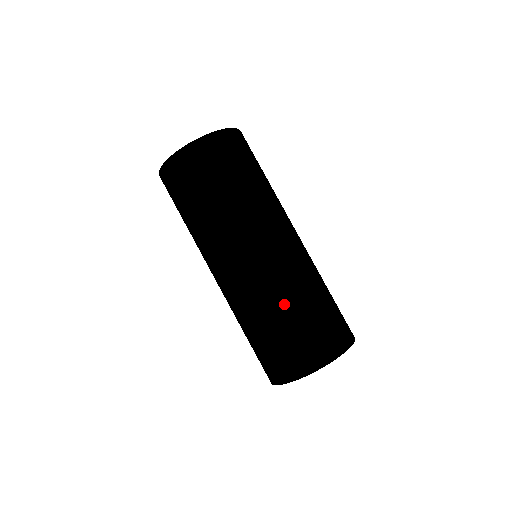
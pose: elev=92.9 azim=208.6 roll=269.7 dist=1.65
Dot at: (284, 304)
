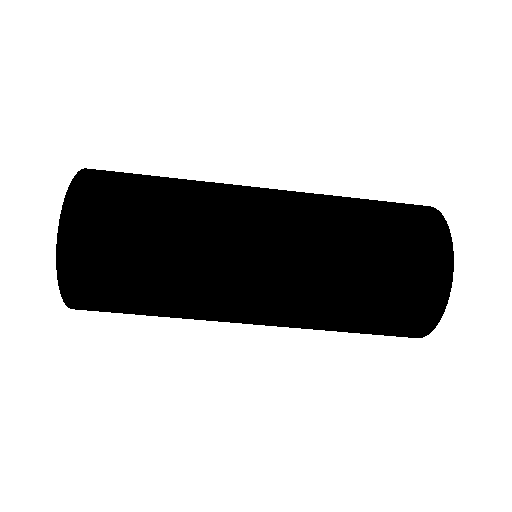
Dot at: (349, 259)
